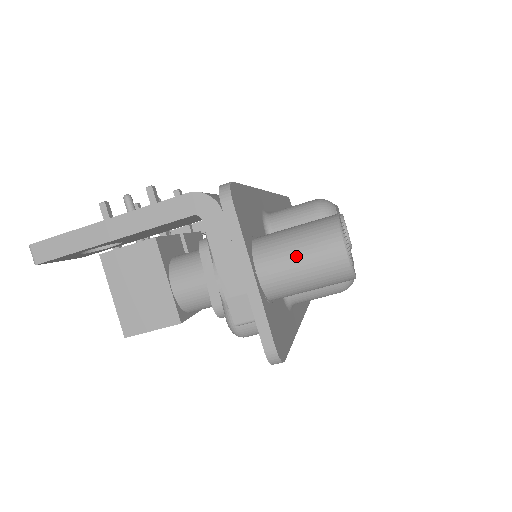
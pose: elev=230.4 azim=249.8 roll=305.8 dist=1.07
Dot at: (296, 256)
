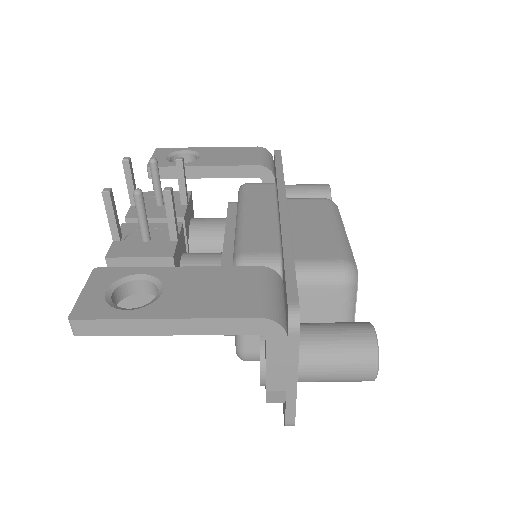
Dot at: (335, 370)
